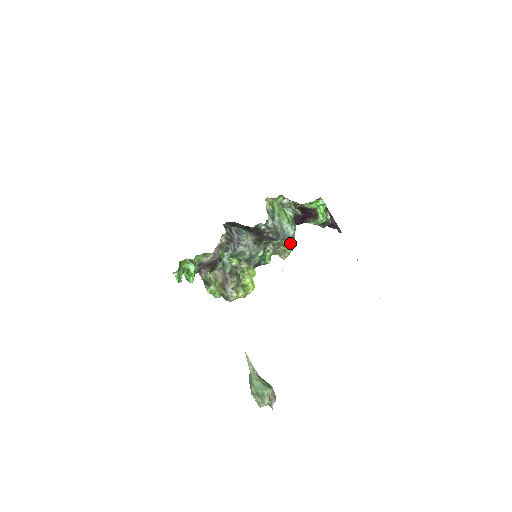
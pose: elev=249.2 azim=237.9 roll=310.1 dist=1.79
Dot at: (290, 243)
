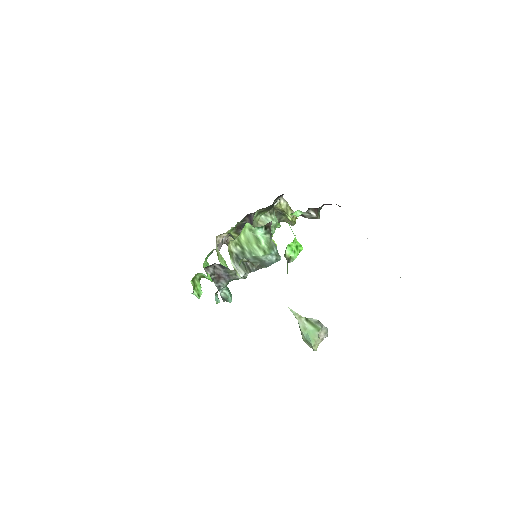
Dot at: (292, 211)
